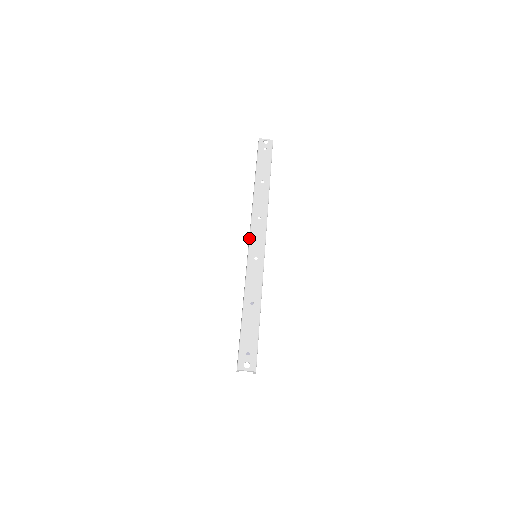
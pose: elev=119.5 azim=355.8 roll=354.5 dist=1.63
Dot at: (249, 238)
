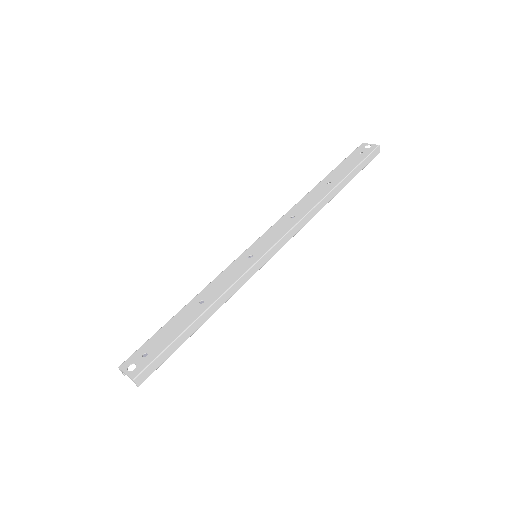
Dot at: occluded
